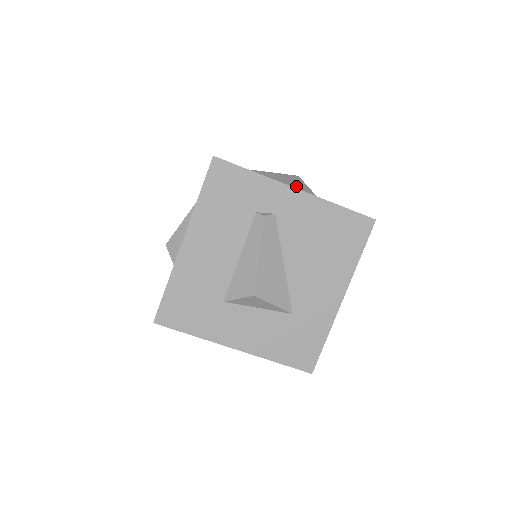
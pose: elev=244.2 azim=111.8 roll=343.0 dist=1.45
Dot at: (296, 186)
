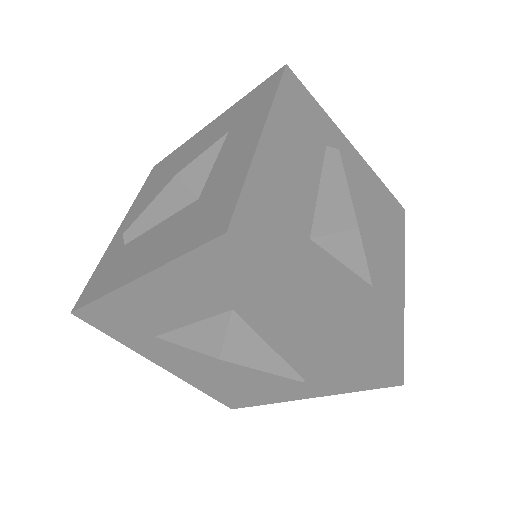
Dot at: occluded
